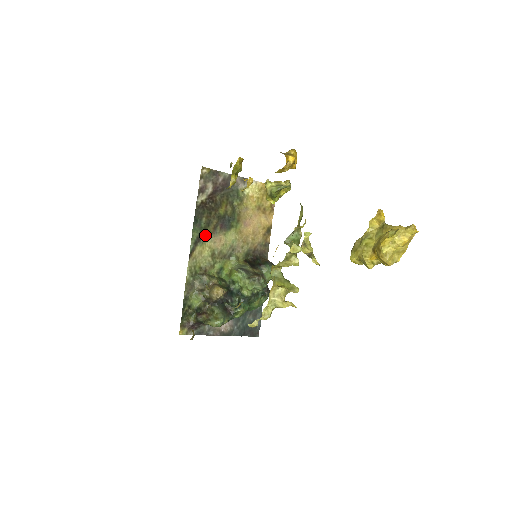
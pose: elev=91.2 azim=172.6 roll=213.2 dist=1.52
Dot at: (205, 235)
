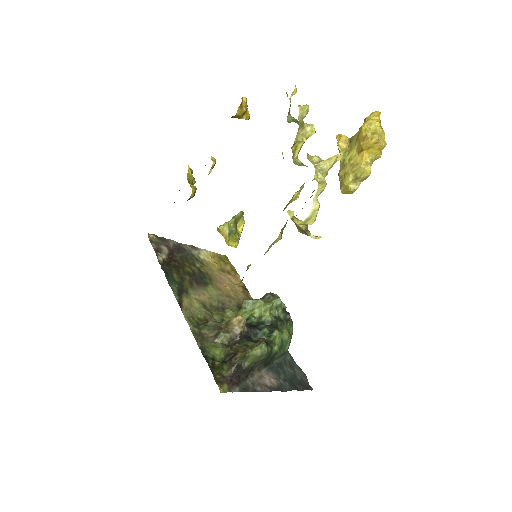
Dot at: (185, 289)
